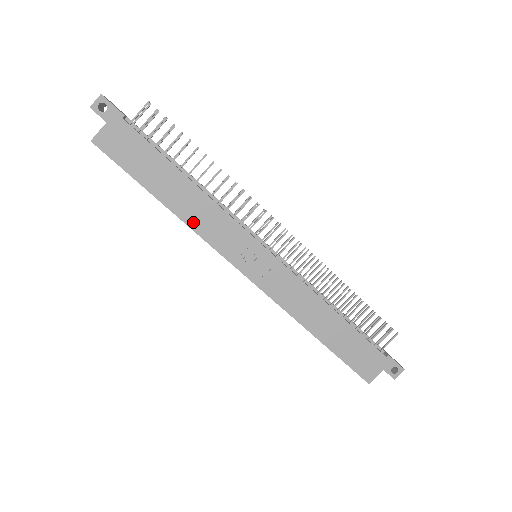
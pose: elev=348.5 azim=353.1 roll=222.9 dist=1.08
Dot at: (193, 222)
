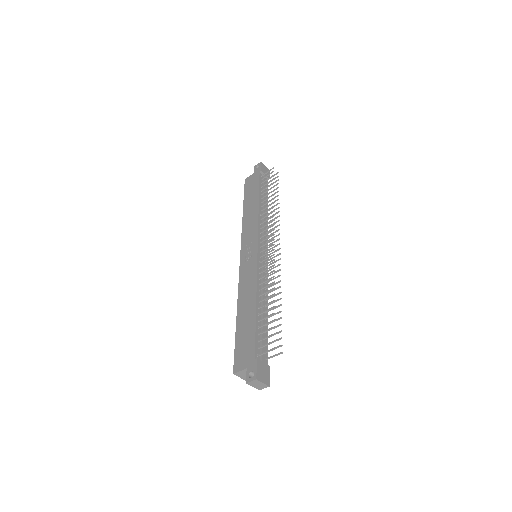
Dot at: (245, 223)
